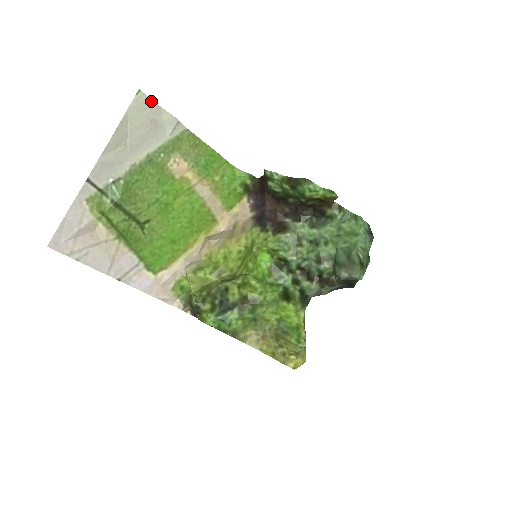
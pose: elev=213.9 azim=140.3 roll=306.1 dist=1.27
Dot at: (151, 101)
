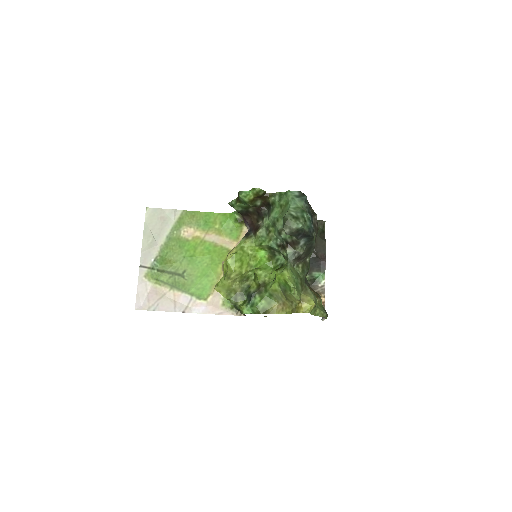
Dot at: (155, 209)
